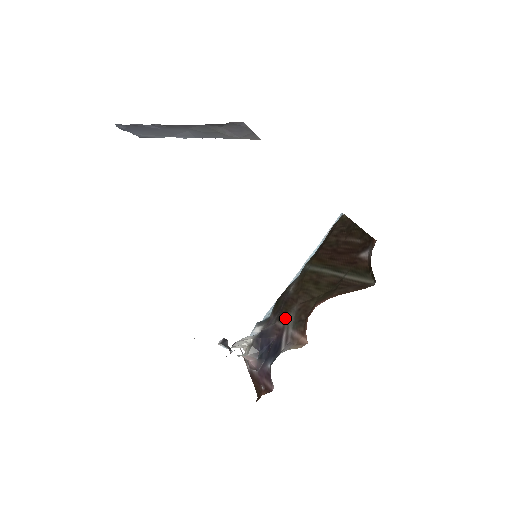
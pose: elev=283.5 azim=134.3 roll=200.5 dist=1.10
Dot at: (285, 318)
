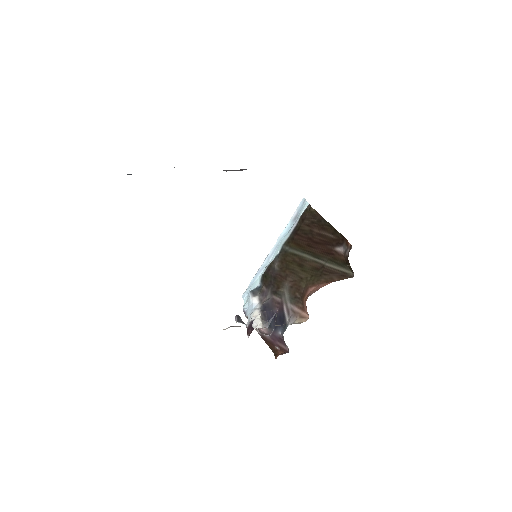
Dot at: (280, 293)
